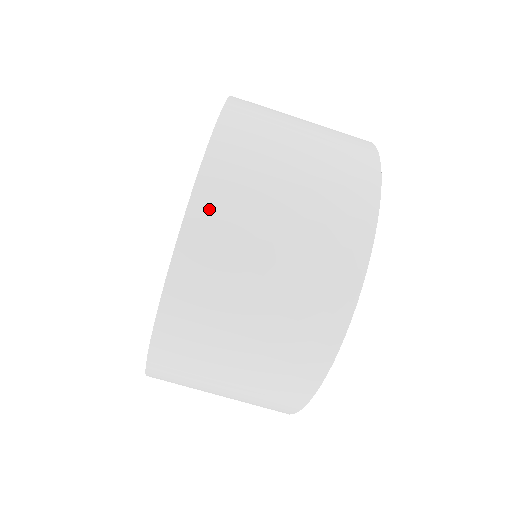
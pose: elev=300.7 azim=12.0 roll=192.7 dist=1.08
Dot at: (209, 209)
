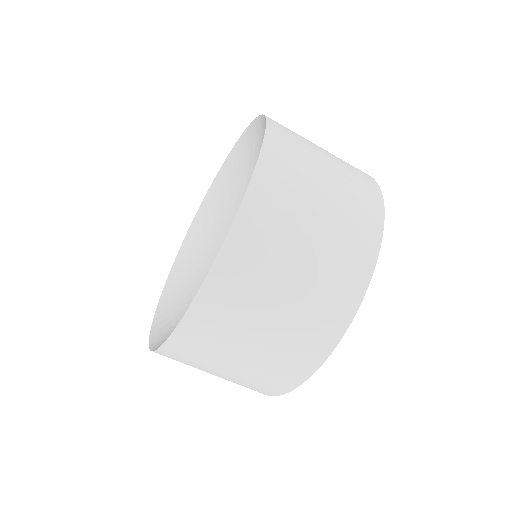
Dot at: (280, 130)
